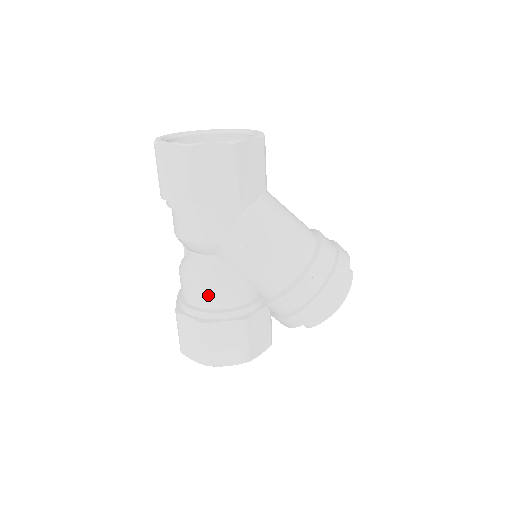
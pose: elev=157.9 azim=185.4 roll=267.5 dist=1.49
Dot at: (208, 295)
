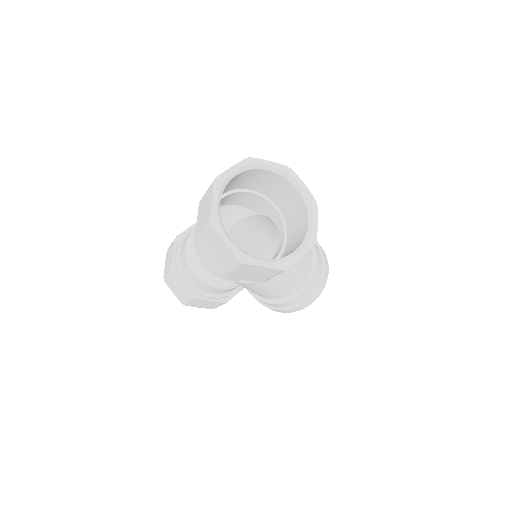
Dot at: (205, 287)
